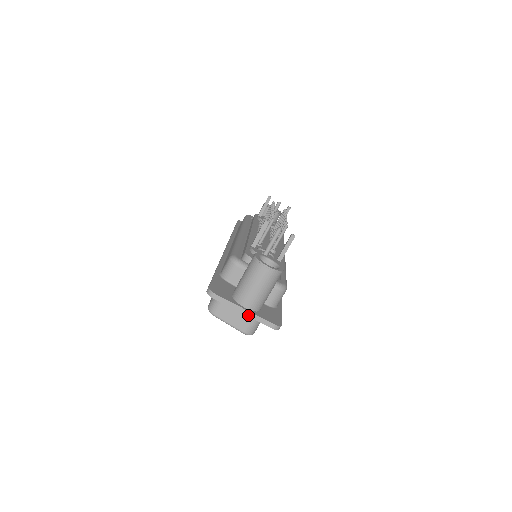
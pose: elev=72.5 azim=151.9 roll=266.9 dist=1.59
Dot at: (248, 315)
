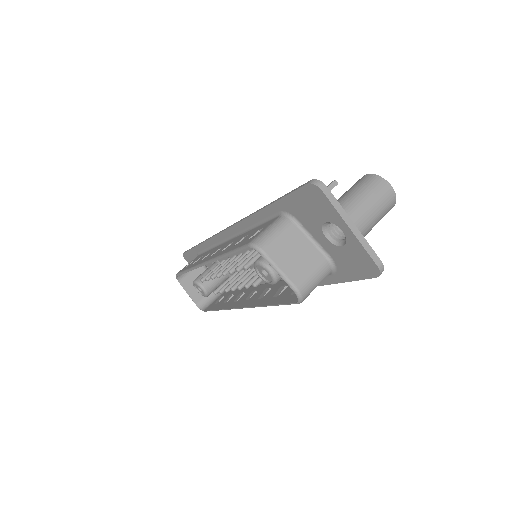
Dot at: (356, 234)
